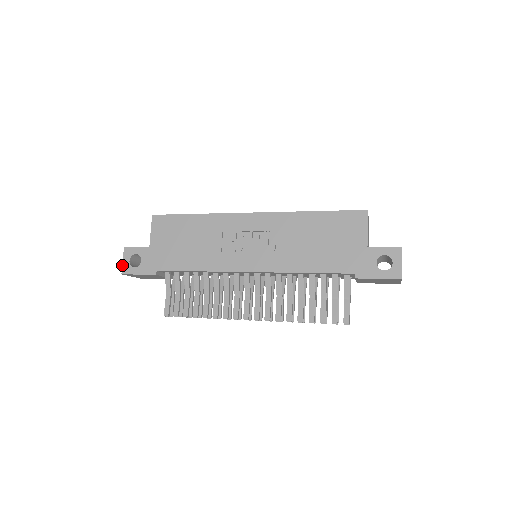
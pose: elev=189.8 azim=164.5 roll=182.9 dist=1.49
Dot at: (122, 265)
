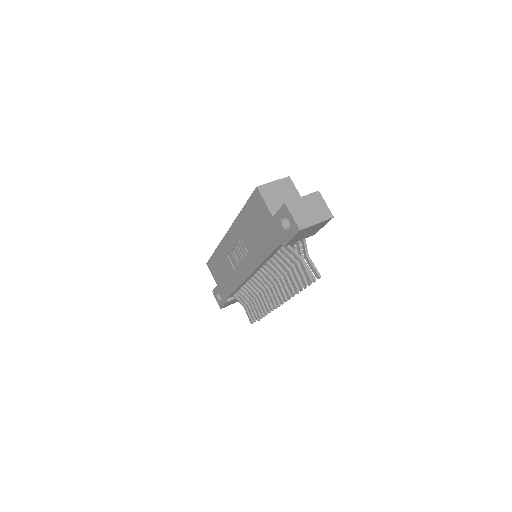
Dot at: (218, 303)
